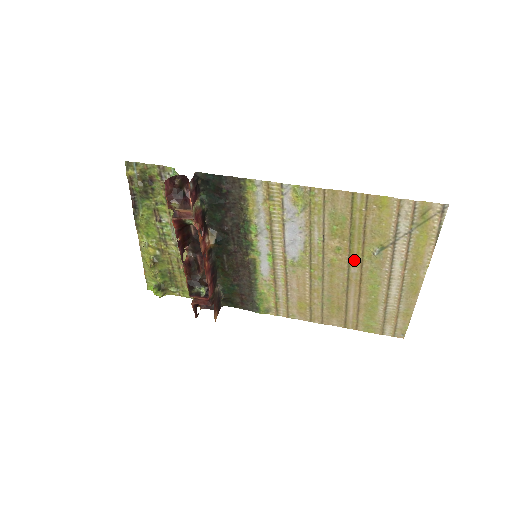
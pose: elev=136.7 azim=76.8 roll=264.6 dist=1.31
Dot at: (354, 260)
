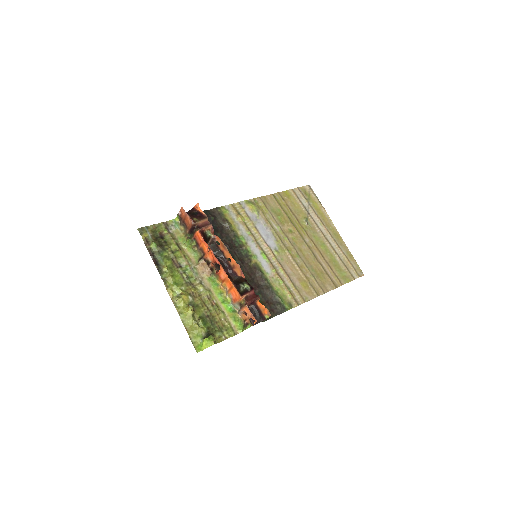
Dot at: (302, 233)
